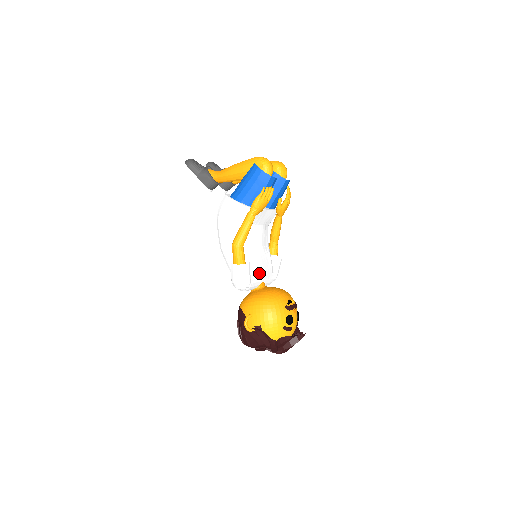
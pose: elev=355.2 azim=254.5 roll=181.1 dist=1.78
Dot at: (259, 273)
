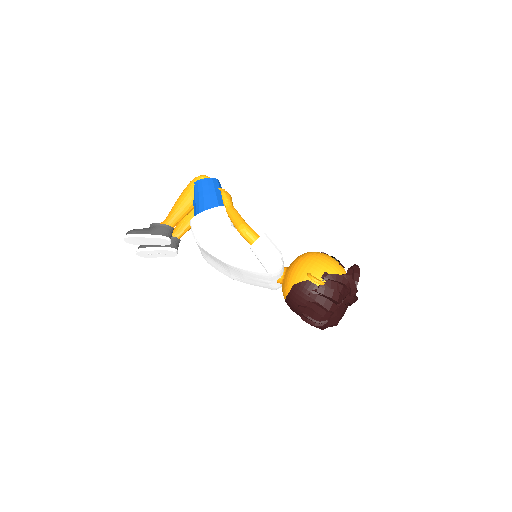
Dot at: occluded
